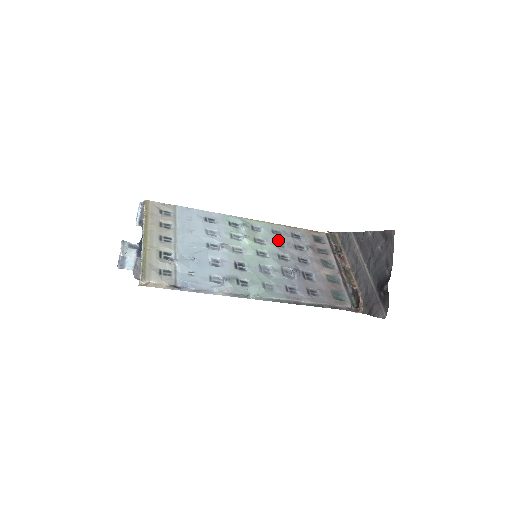
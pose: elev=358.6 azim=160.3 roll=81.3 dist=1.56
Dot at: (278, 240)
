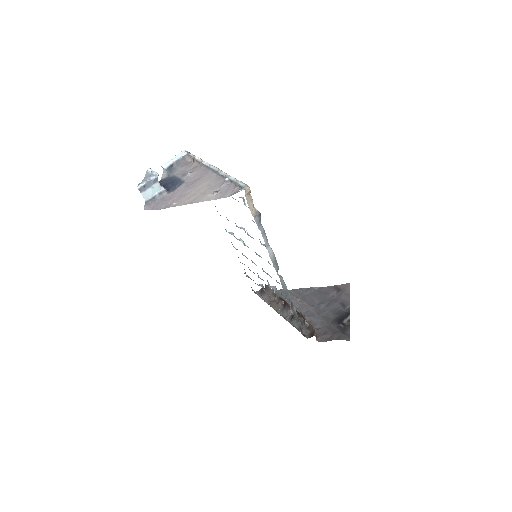
Dot at: occluded
